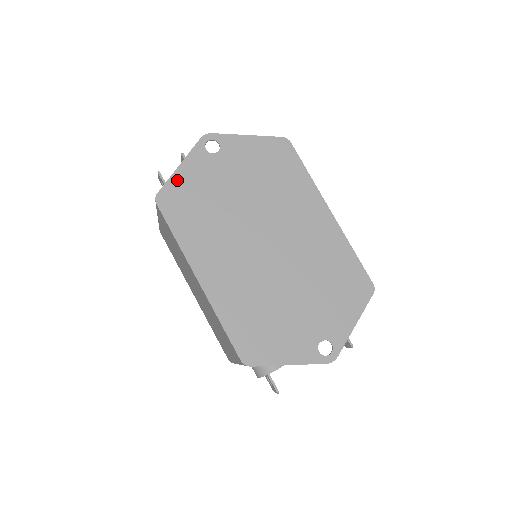
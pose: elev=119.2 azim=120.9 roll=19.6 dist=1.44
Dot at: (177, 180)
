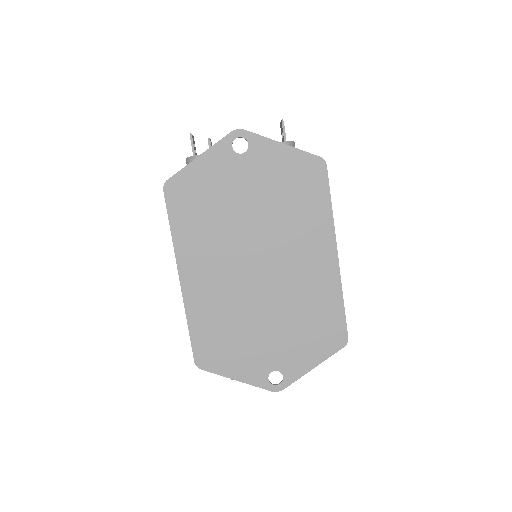
Dot at: (191, 172)
